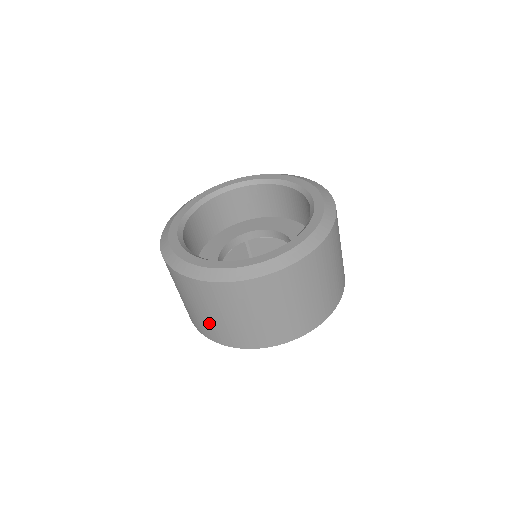
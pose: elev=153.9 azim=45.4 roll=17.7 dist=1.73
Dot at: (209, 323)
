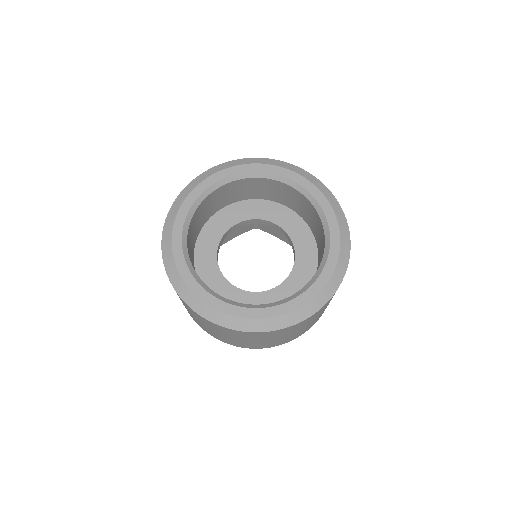
Dot at: (271, 343)
